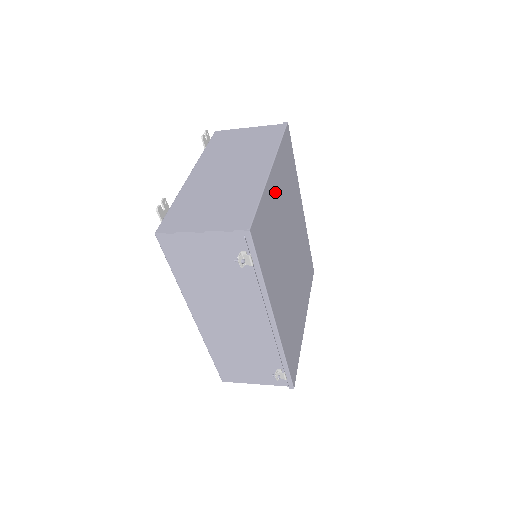
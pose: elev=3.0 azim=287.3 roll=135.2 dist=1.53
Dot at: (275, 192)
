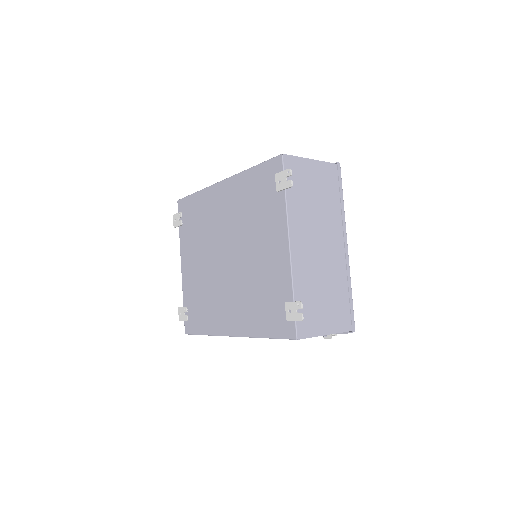
Dot at: occluded
